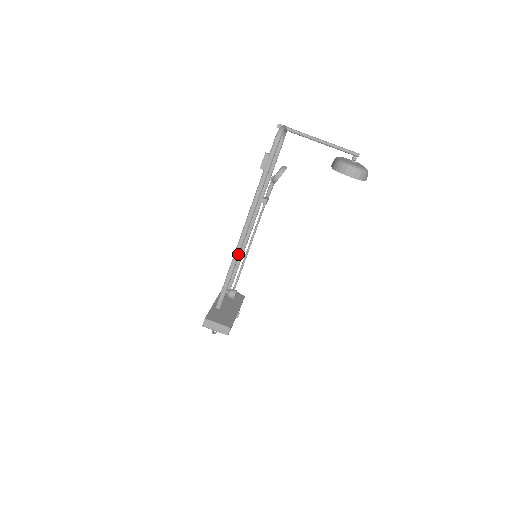
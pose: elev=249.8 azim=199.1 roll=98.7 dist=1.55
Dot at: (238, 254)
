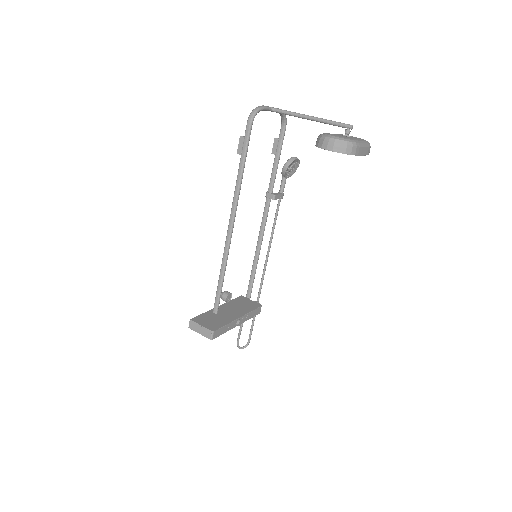
Dot at: (227, 251)
